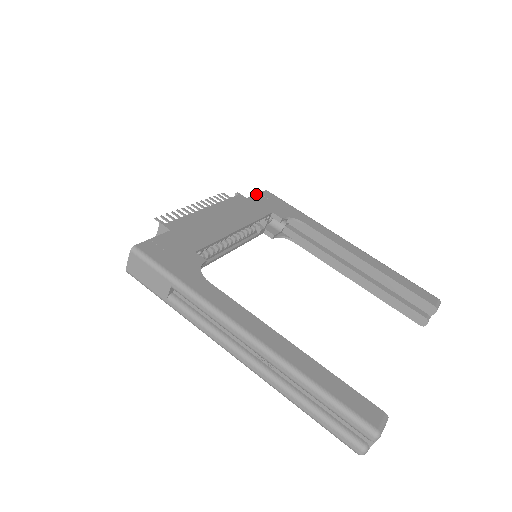
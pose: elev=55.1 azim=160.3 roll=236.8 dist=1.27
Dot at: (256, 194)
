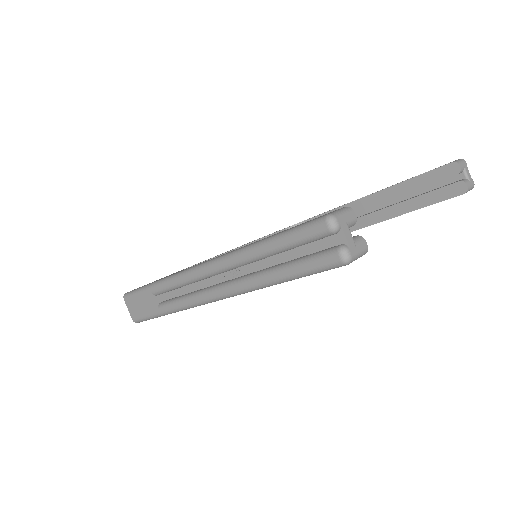
Dot at: occluded
